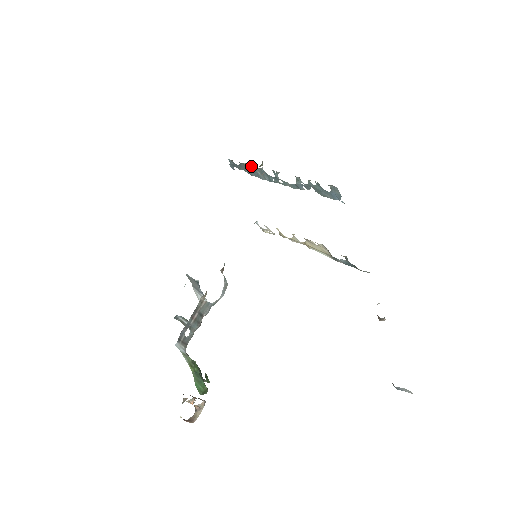
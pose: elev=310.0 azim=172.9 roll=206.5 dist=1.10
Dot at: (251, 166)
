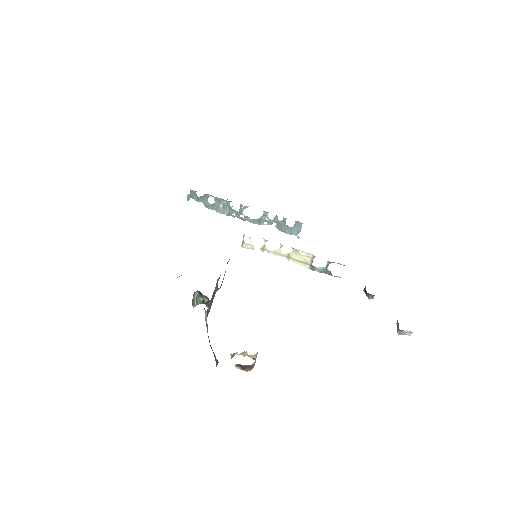
Dot at: (217, 199)
